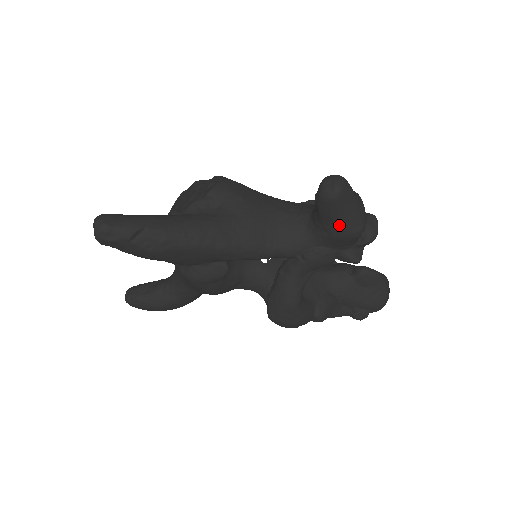
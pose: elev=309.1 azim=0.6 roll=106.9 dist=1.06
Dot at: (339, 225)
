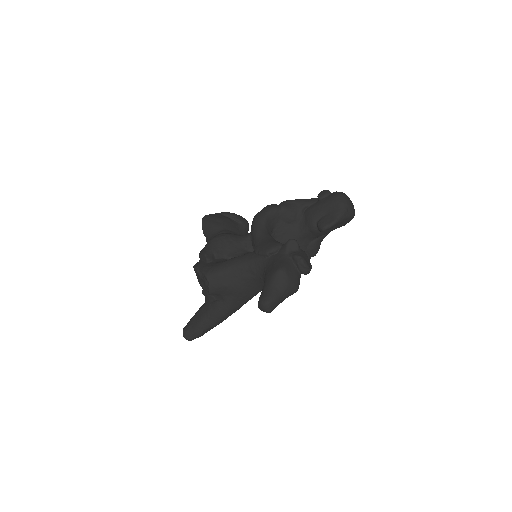
Dot at: occluded
